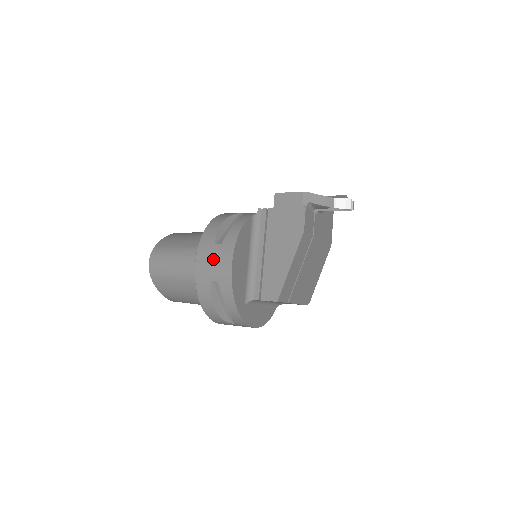
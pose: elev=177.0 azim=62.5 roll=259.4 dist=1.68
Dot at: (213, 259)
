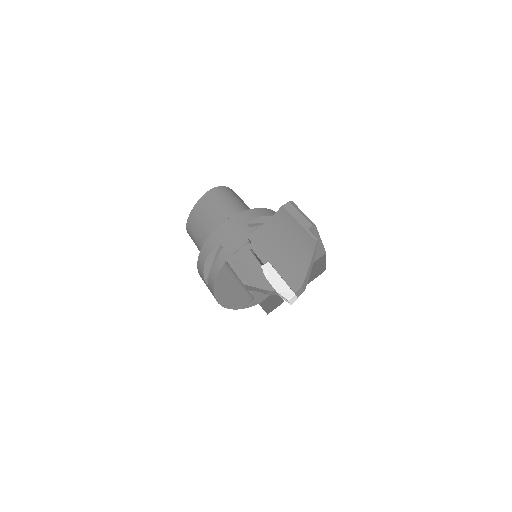
Dot at: occluded
